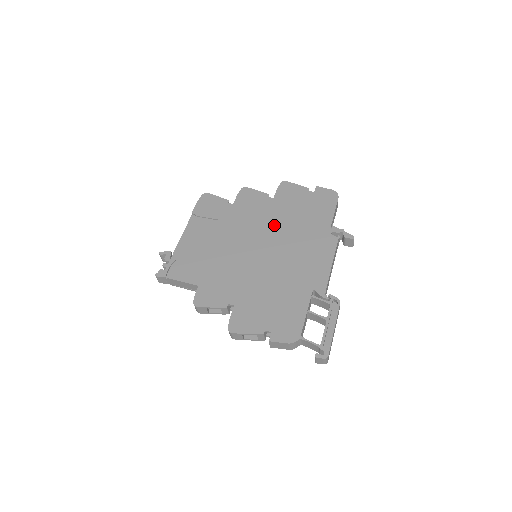
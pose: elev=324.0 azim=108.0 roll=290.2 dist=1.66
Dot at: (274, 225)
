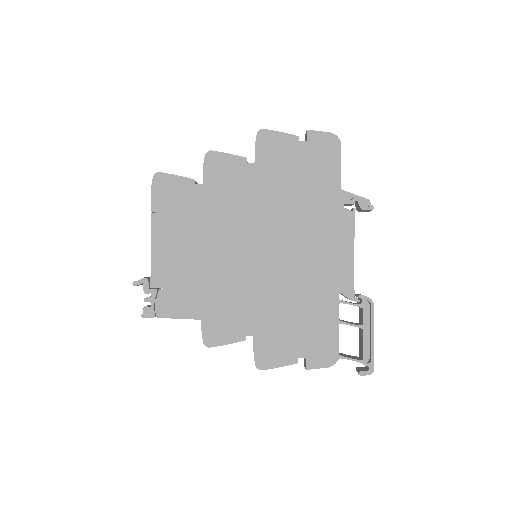
Dot at: (268, 209)
